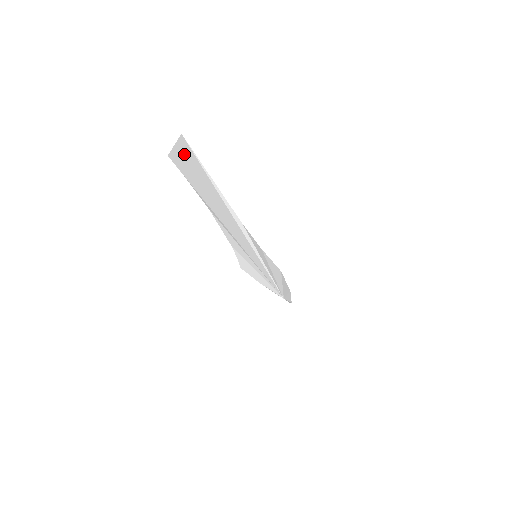
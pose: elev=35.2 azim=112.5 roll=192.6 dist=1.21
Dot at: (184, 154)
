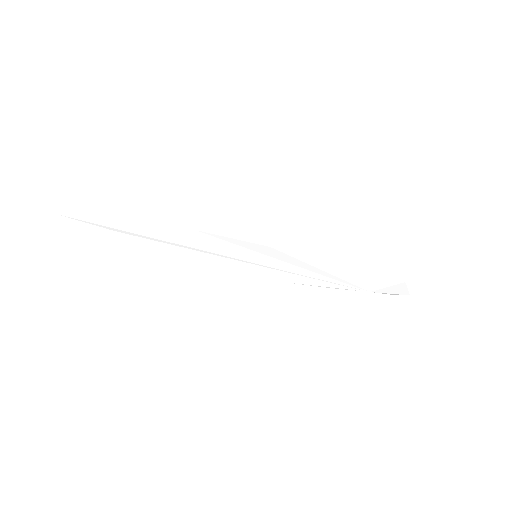
Dot at: (59, 200)
